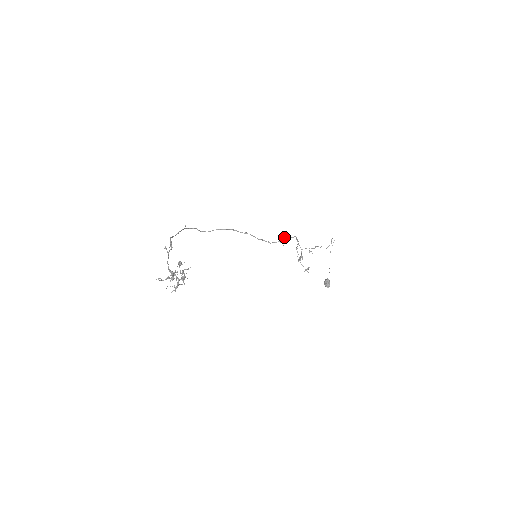
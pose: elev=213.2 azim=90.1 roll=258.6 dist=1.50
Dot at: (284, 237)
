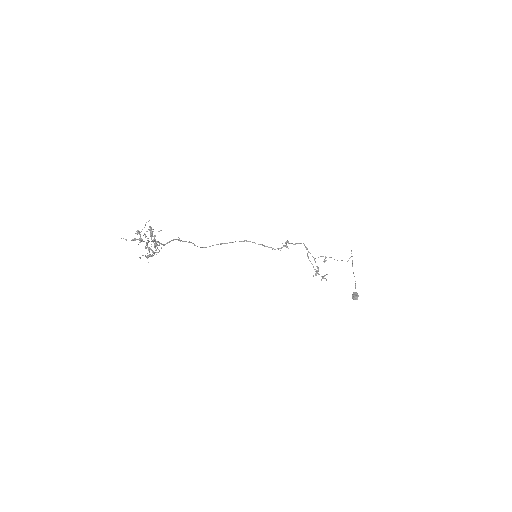
Dot at: occluded
